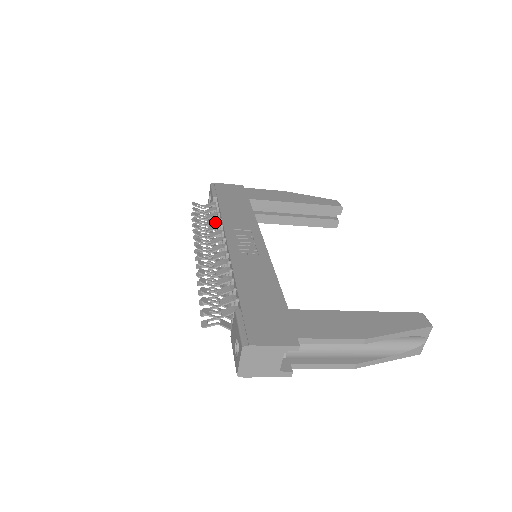
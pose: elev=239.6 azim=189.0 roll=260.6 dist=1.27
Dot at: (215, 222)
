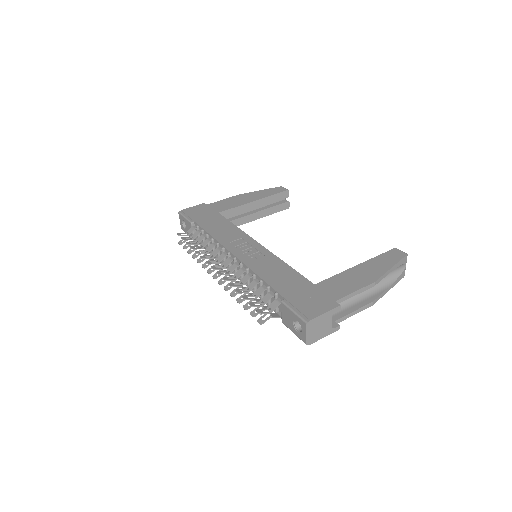
Dot at: occluded
